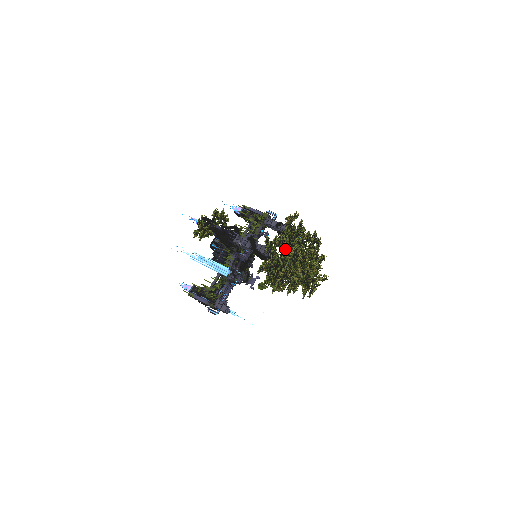
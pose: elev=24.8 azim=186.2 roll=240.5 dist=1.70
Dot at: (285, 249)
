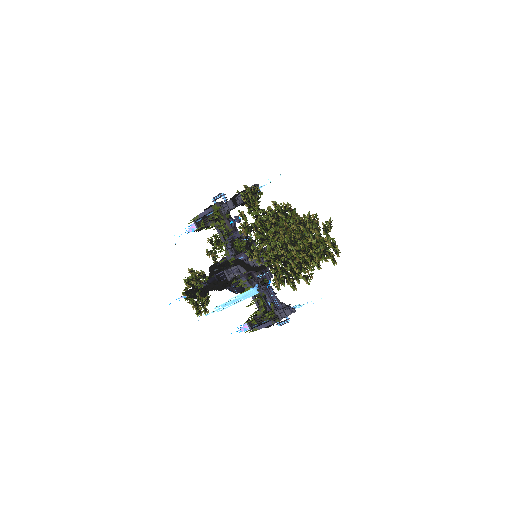
Dot at: occluded
